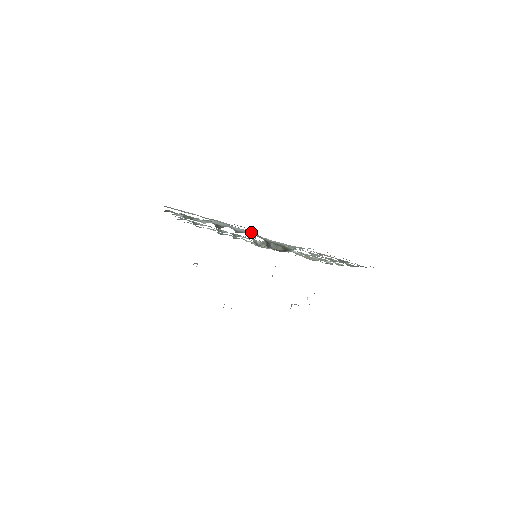
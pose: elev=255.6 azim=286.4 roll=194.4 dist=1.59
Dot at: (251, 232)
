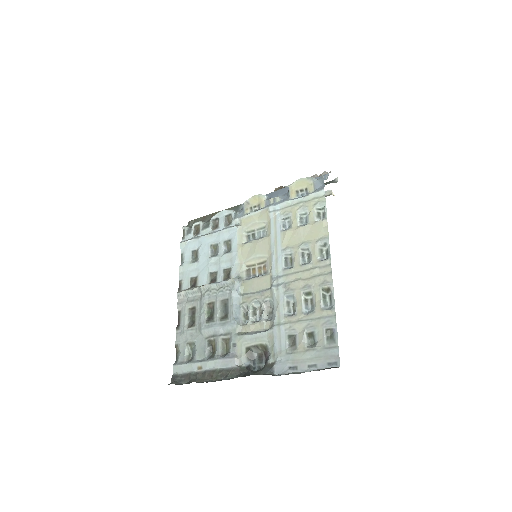
Dot at: (233, 326)
